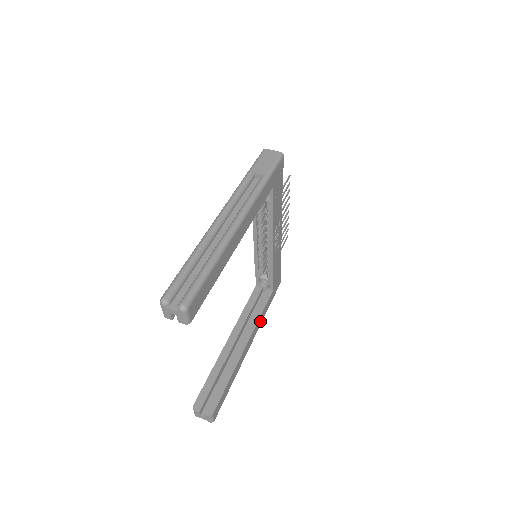
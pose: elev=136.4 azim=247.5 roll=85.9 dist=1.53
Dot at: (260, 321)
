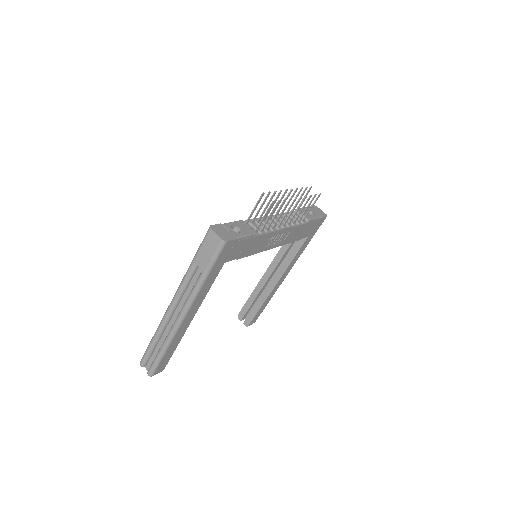
Dot at: (295, 260)
